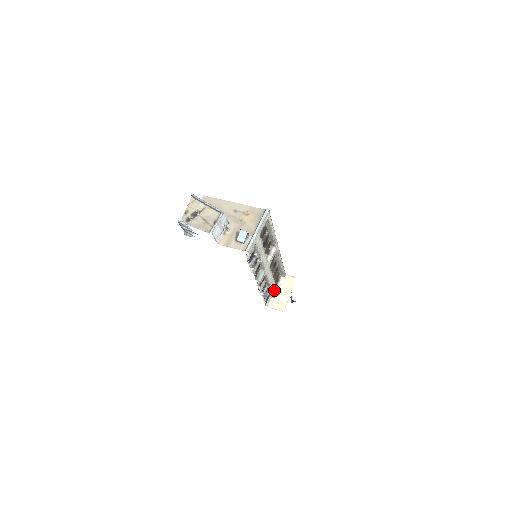
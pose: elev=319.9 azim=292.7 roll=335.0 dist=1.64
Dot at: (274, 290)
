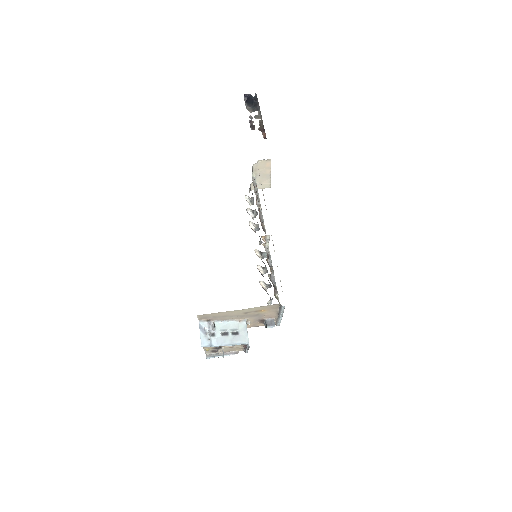
Dot at: occluded
